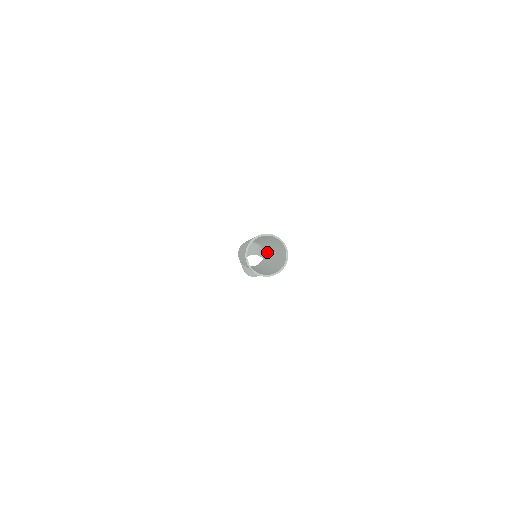
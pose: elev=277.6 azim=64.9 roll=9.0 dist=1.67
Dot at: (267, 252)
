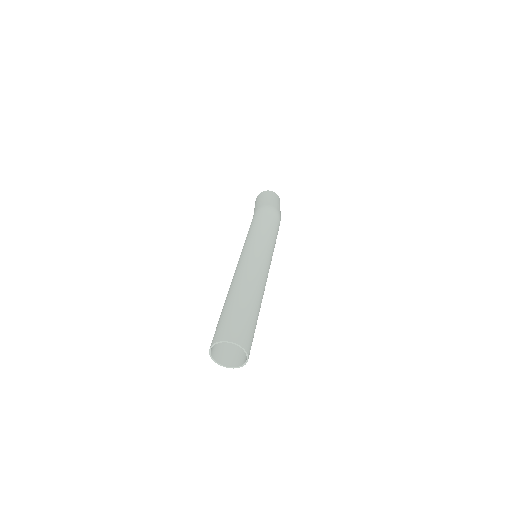
Dot at: occluded
